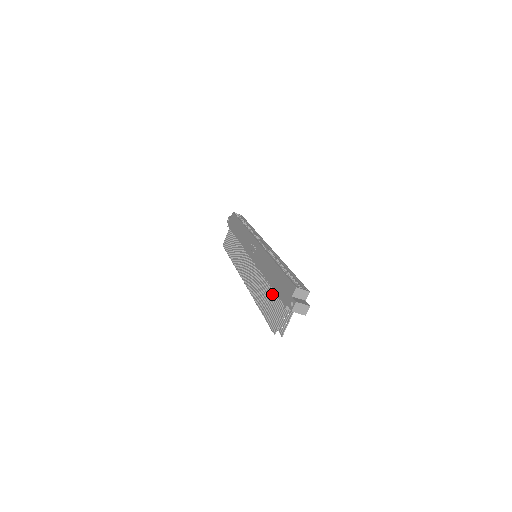
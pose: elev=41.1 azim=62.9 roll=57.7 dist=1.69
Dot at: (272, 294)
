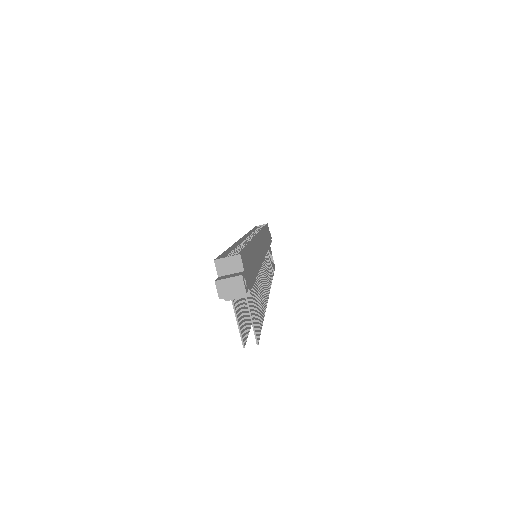
Dot at: occluded
